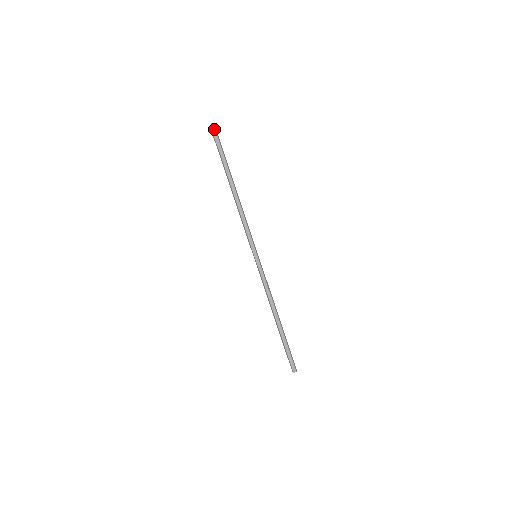
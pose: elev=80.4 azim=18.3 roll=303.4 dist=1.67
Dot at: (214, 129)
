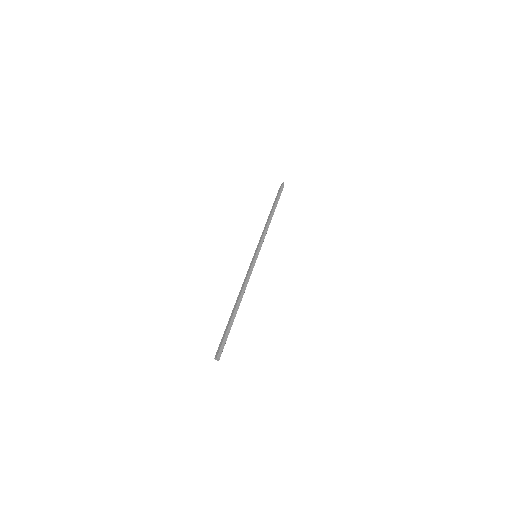
Dot at: occluded
